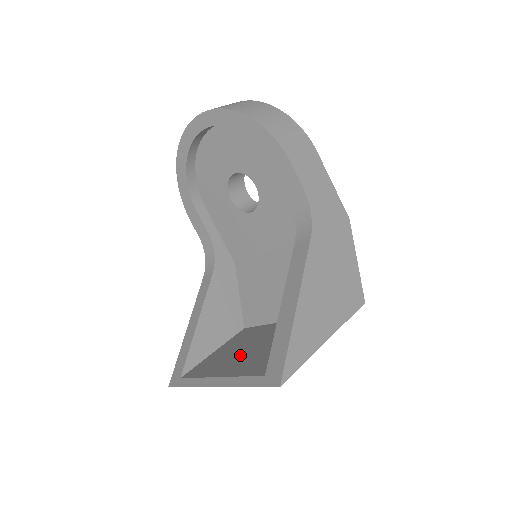
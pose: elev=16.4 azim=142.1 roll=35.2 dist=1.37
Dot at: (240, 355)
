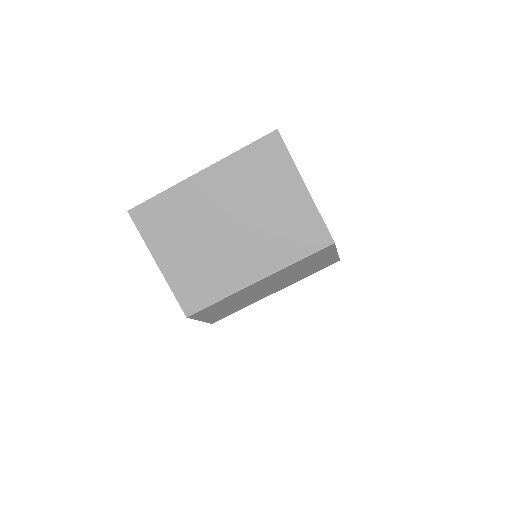
Dot at: (217, 210)
